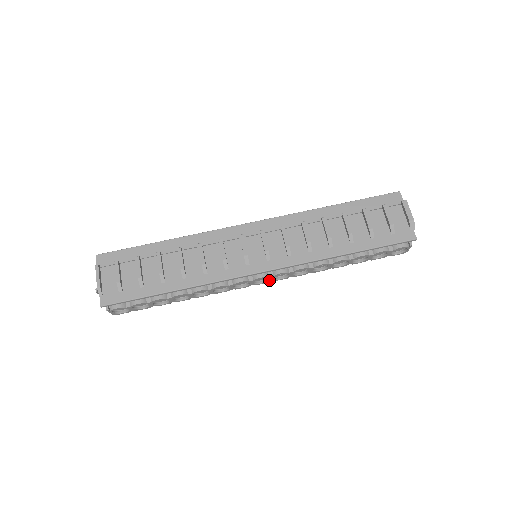
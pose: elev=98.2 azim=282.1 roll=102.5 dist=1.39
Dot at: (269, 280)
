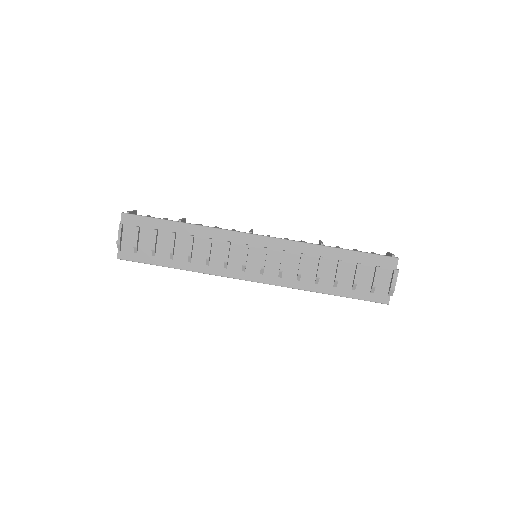
Dot at: occluded
